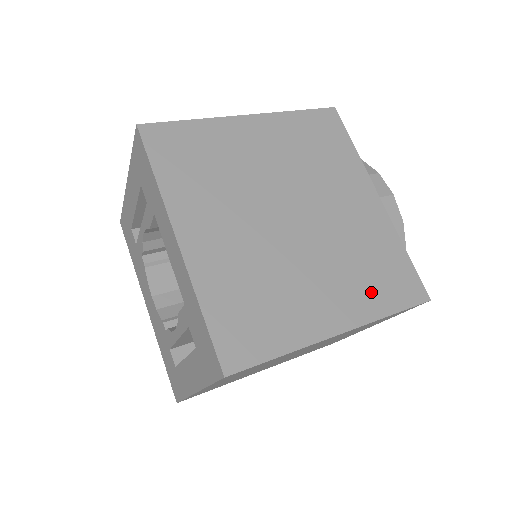
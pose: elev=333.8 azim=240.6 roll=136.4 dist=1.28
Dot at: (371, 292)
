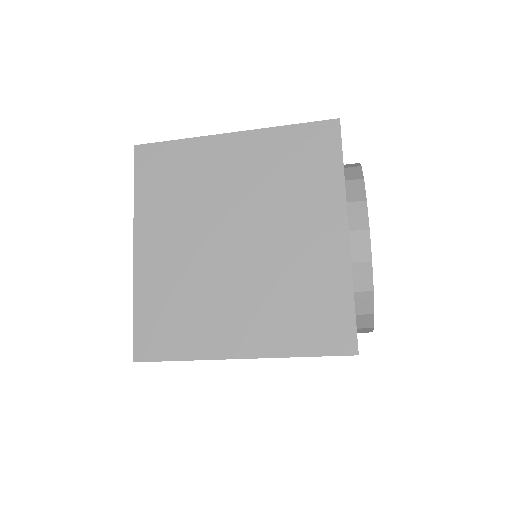
Dot at: (289, 329)
